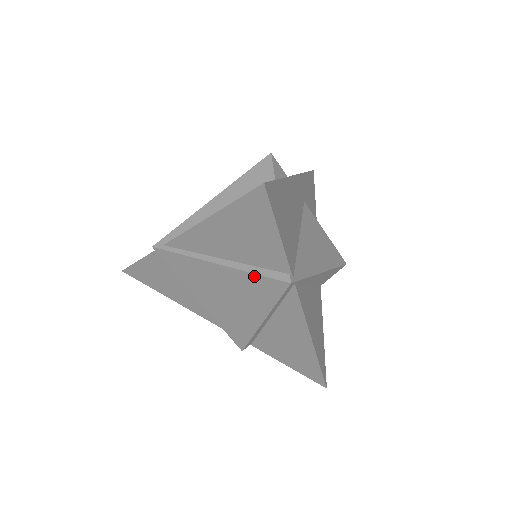
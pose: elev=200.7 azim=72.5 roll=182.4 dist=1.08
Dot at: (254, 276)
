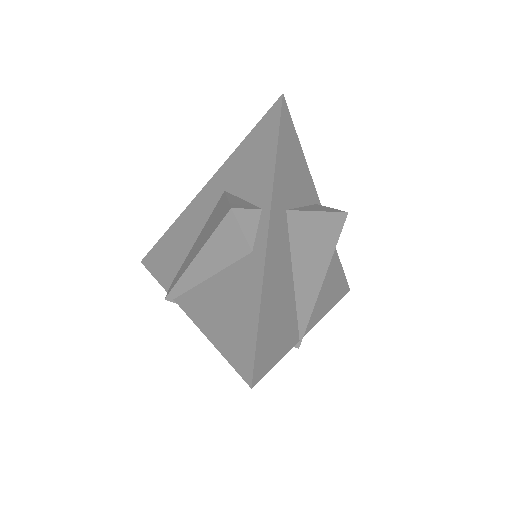
Dot at: occluded
